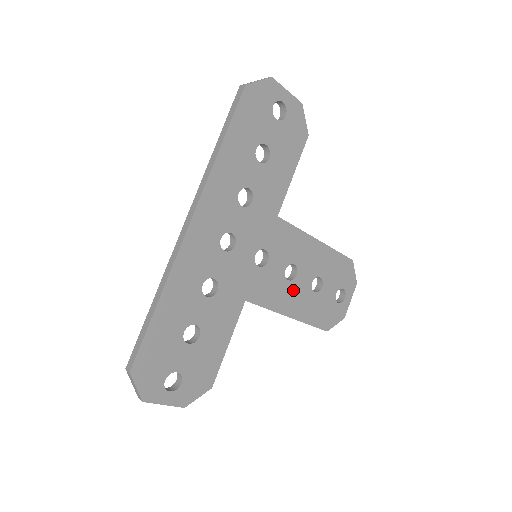
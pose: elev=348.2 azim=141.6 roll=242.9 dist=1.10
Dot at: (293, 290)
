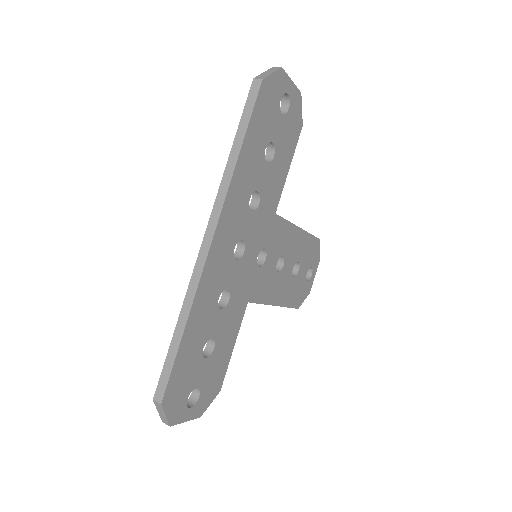
Dot at: (280, 280)
